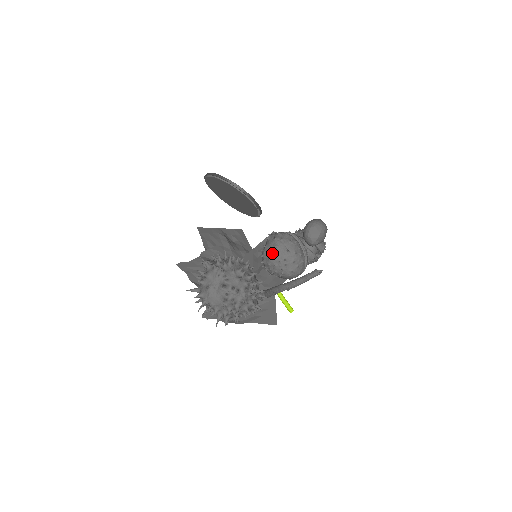
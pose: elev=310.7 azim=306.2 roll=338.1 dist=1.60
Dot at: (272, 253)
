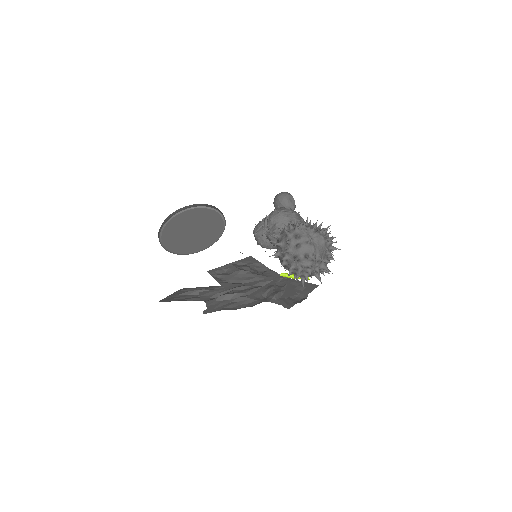
Dot at: occluded
